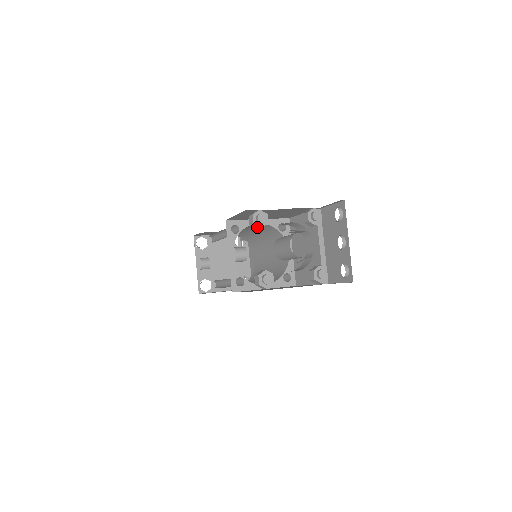
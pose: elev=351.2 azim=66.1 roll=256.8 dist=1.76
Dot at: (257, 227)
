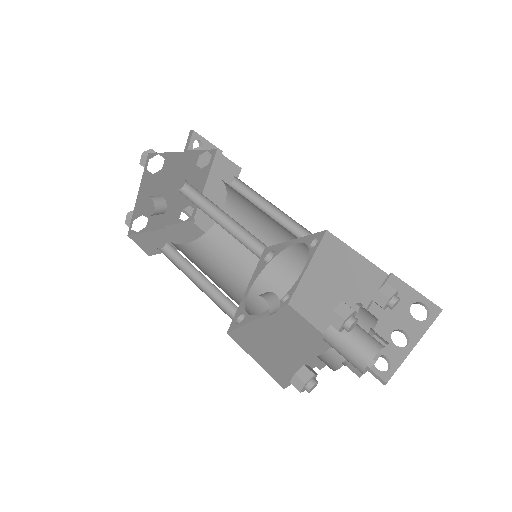
Dot at: occluded
